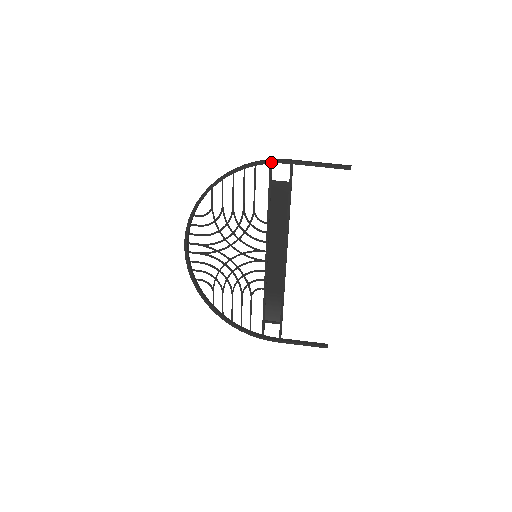
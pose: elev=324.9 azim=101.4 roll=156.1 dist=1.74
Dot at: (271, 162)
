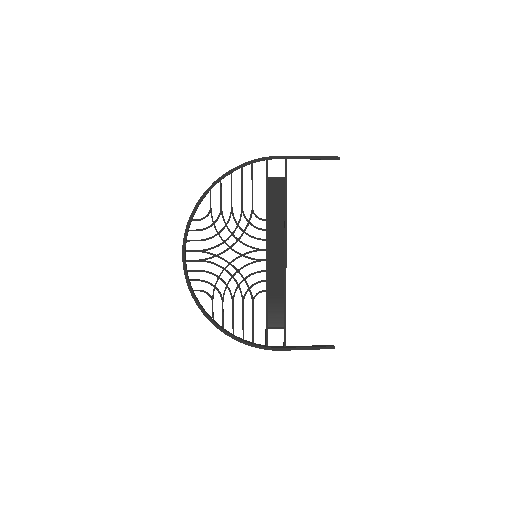
Dot at: (267, 159)
